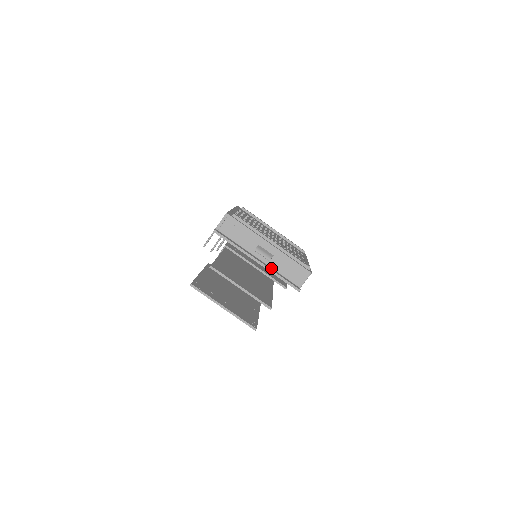
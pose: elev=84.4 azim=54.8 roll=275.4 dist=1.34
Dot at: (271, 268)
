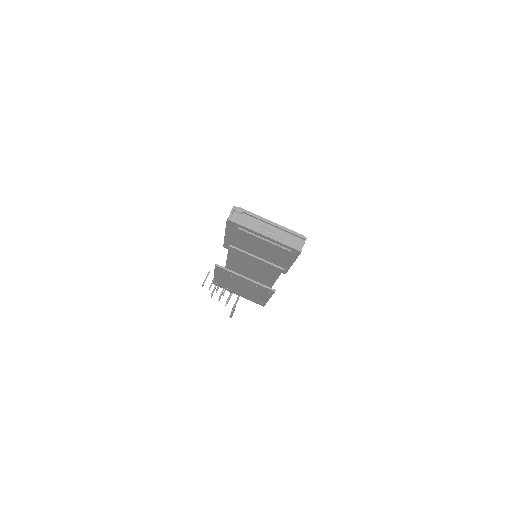
Dot at: (276, 240)
